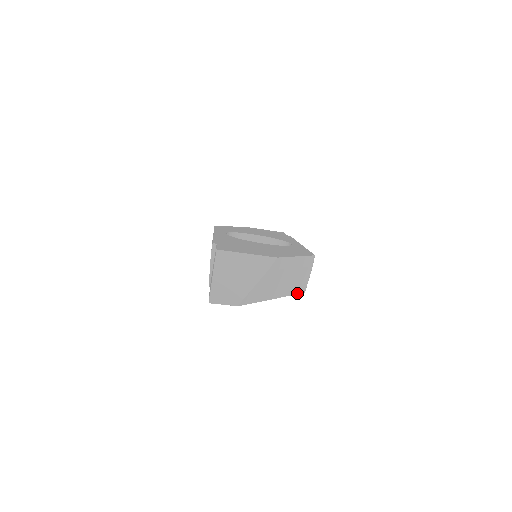
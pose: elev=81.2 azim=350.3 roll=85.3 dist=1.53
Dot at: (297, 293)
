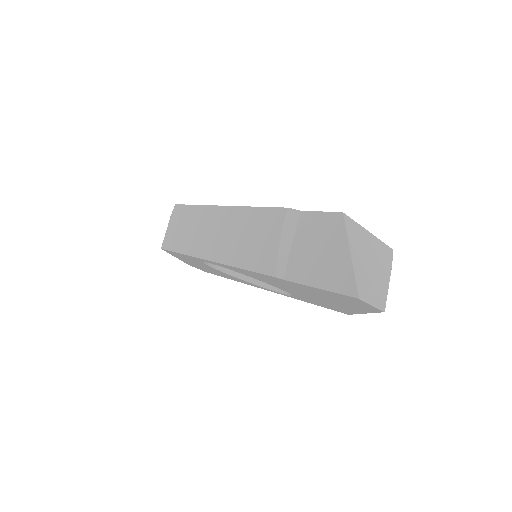
Dot at: occluded
